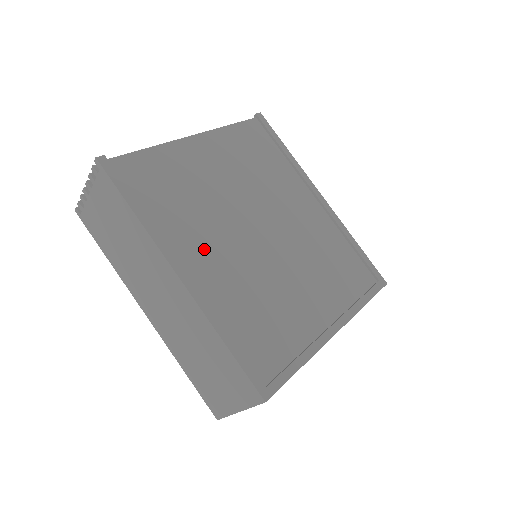
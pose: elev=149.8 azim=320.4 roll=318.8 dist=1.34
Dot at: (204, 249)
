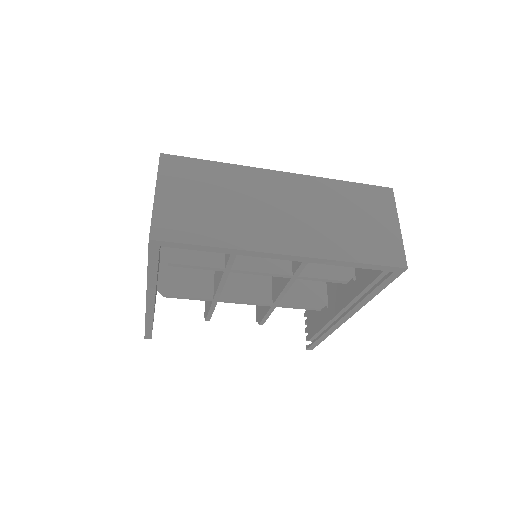
Dot at: occluded
